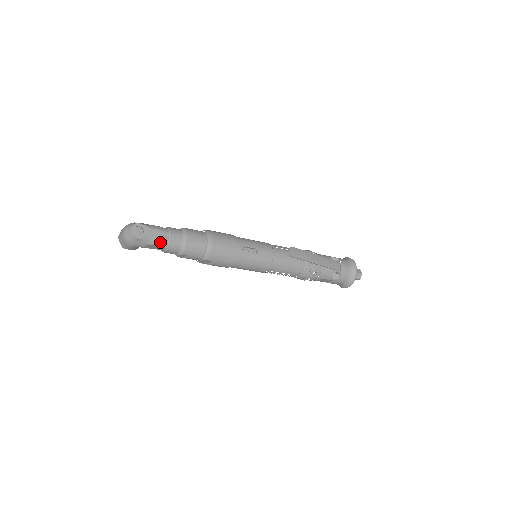
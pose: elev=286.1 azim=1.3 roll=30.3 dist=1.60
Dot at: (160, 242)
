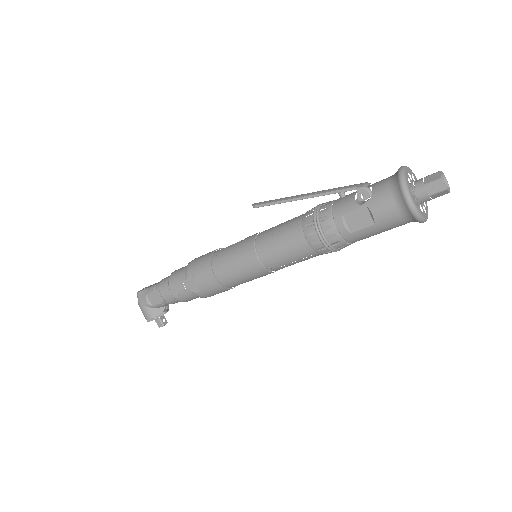
Dot at: (155, 287)
